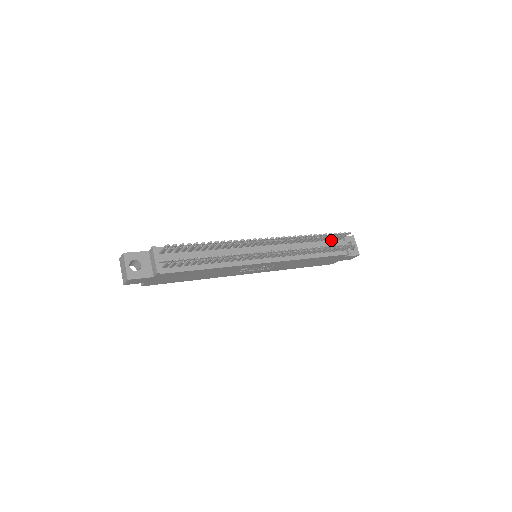
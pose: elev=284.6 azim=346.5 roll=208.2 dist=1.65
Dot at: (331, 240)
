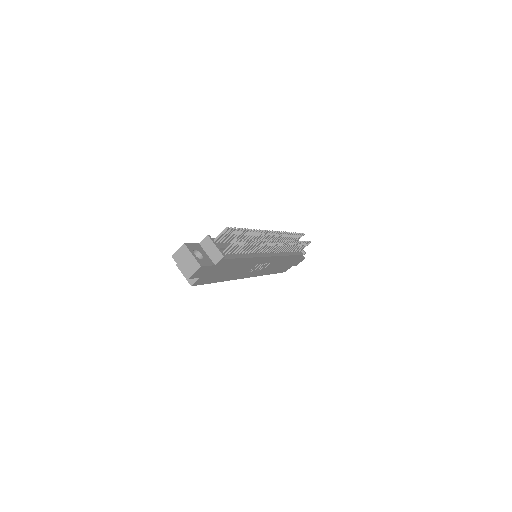
Dot at: occluded
